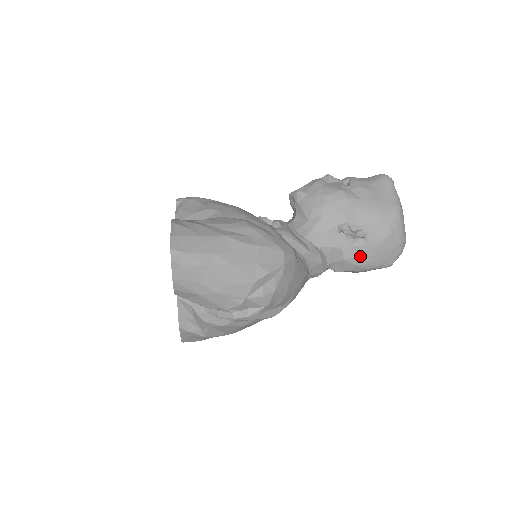
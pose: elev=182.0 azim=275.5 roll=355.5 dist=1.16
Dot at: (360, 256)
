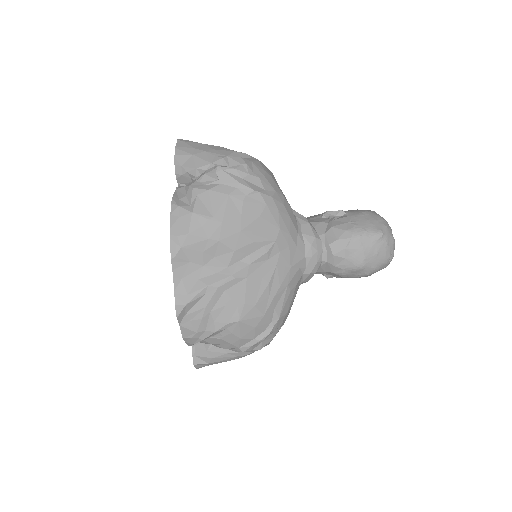
Dot at: (345, 223)
